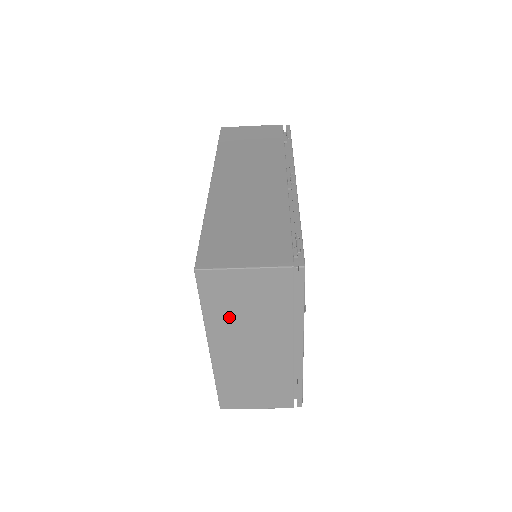
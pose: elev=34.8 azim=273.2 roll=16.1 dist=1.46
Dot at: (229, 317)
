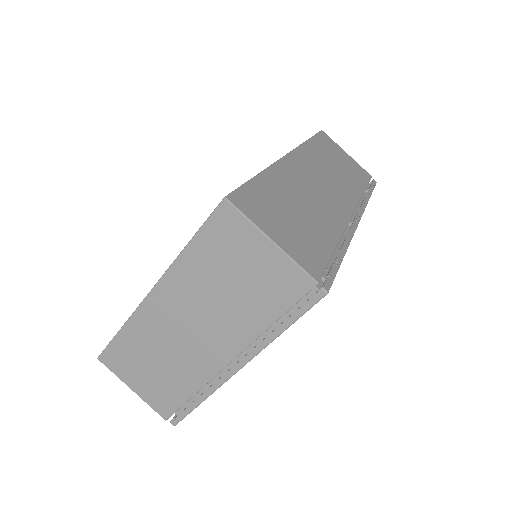
Dot at: (205, 275)
